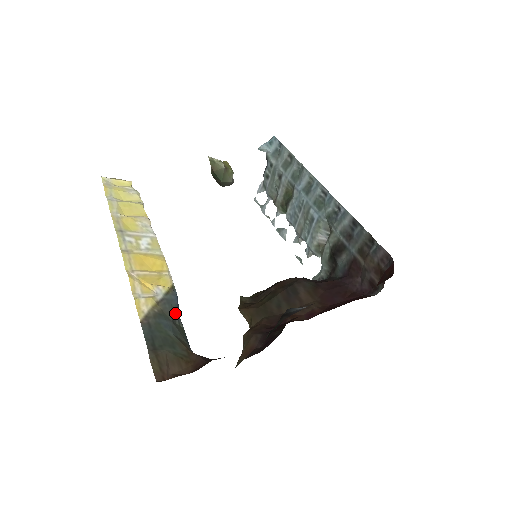
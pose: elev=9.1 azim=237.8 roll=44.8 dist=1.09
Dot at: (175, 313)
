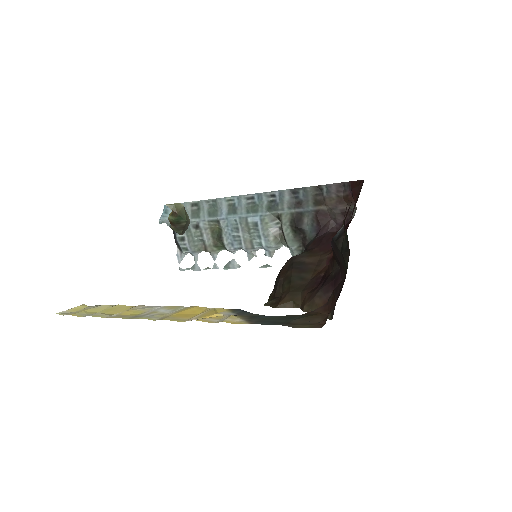
Dot at: occluded
